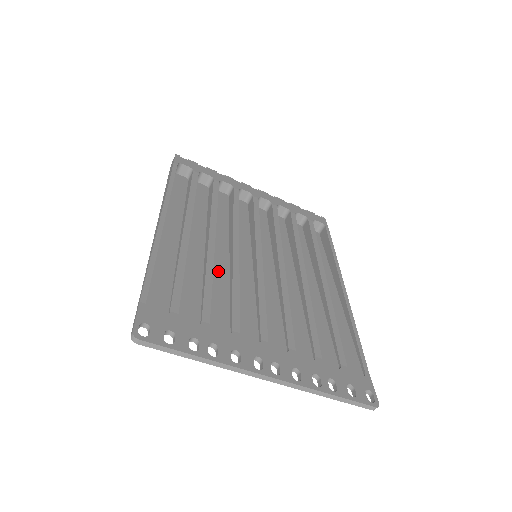
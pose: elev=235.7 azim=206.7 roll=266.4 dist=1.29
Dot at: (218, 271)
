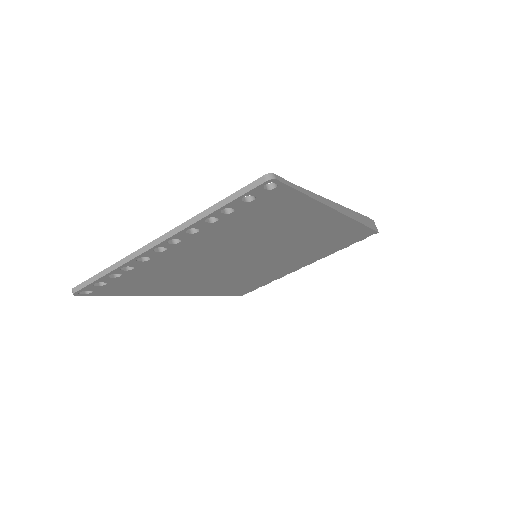
Dot at: occluded
